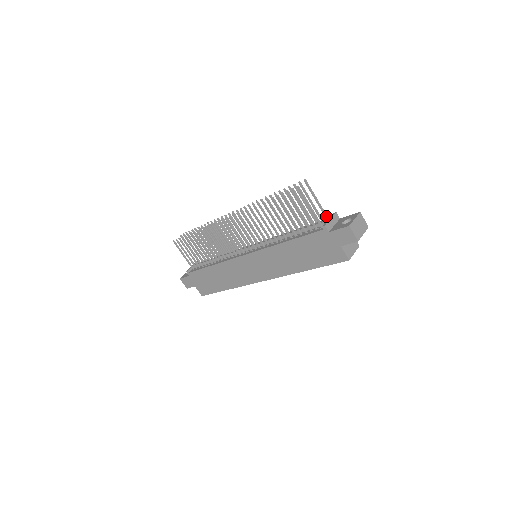
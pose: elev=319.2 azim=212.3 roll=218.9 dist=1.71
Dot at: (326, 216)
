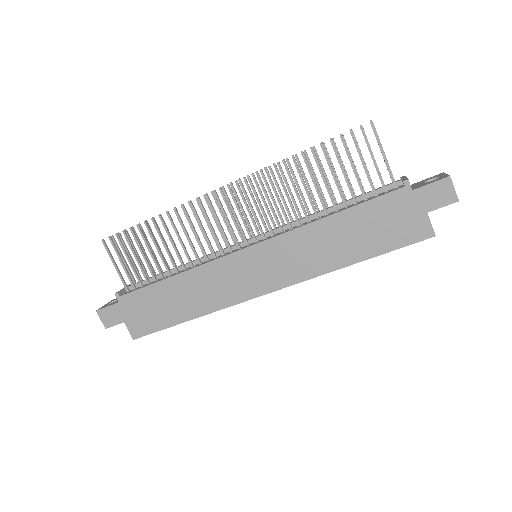
Dot at: occluded
